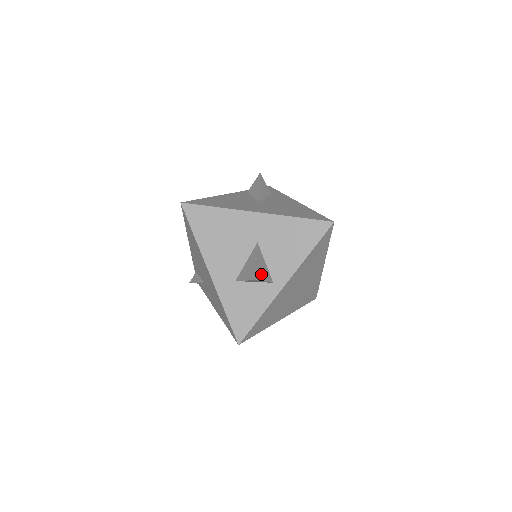
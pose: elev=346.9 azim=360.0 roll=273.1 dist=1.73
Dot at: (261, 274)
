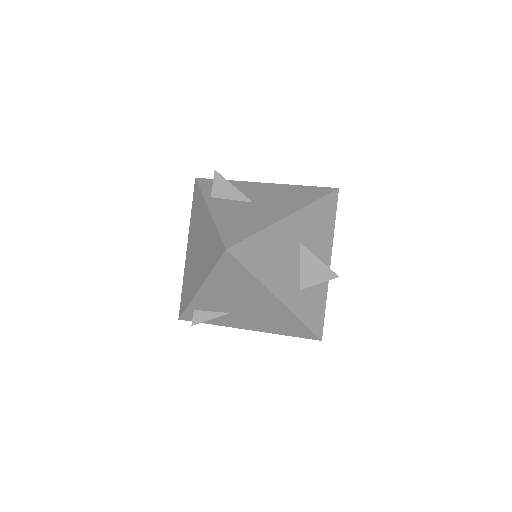
Dot at: occluded
